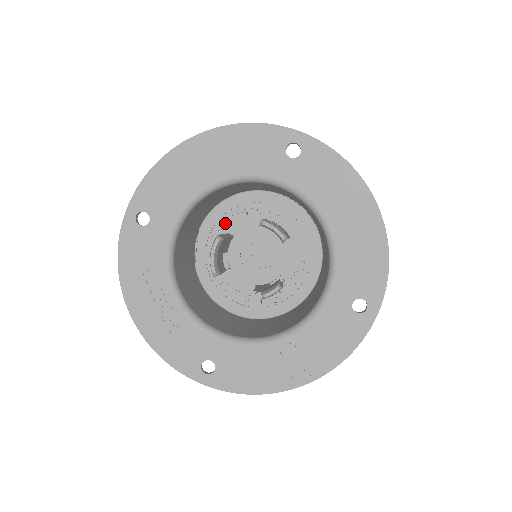
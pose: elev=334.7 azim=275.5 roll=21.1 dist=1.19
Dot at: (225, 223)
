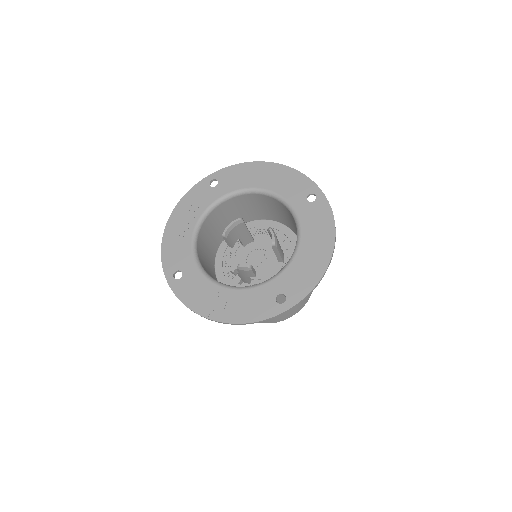
Dot at: (256, 231)
